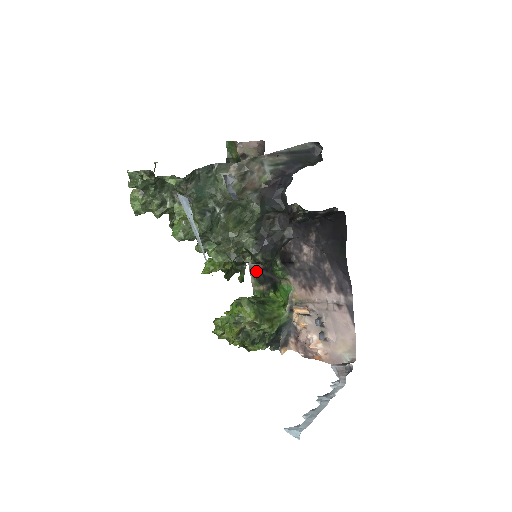
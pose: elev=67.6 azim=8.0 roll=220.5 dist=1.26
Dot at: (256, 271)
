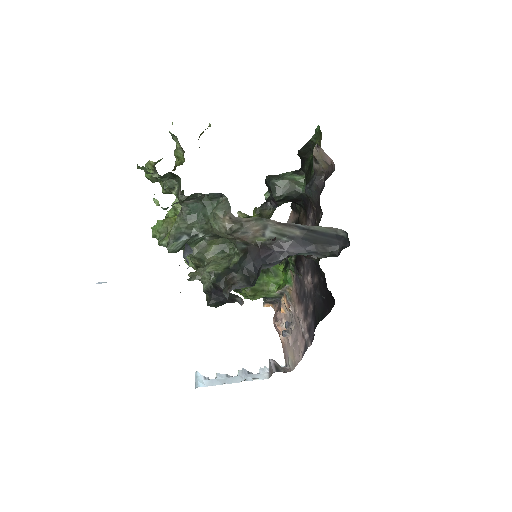
Dot at: occluded
